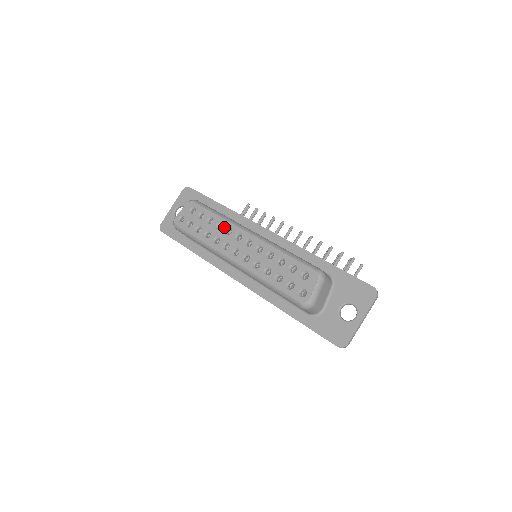
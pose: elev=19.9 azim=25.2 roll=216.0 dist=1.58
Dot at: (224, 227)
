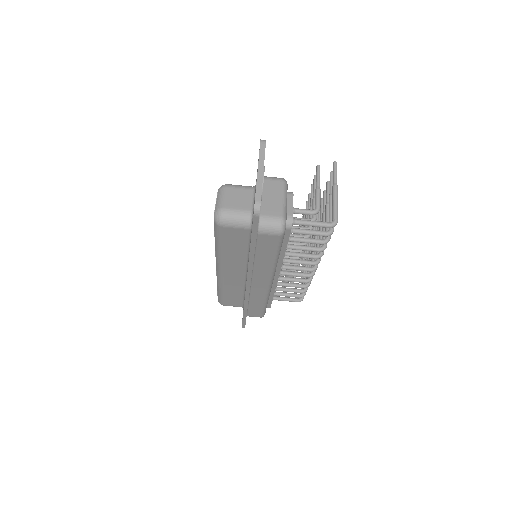
Dot at: occluded
